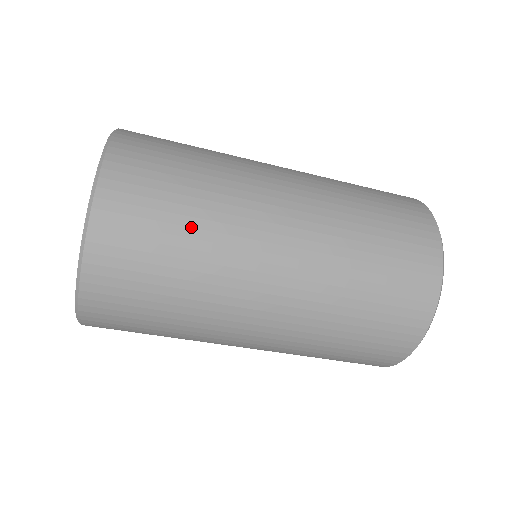
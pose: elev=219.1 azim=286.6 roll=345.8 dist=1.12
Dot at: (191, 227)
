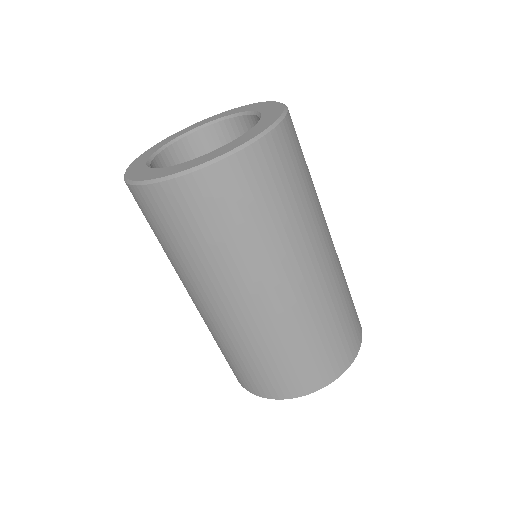
Dot at: (310, 175)
